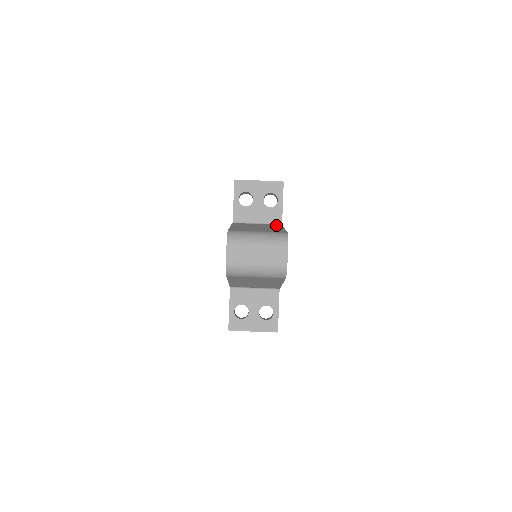
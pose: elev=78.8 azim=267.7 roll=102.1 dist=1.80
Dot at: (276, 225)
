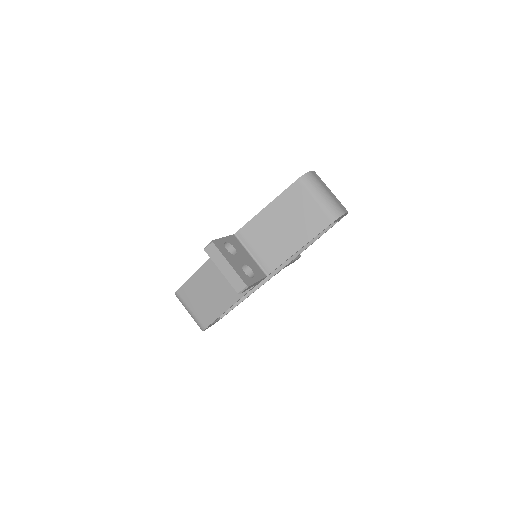
Dot at: occluded
